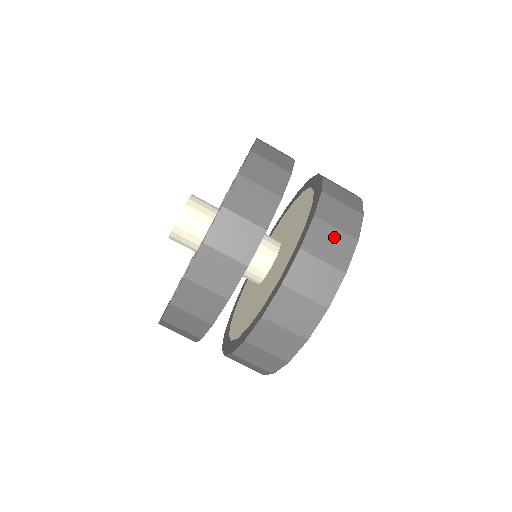
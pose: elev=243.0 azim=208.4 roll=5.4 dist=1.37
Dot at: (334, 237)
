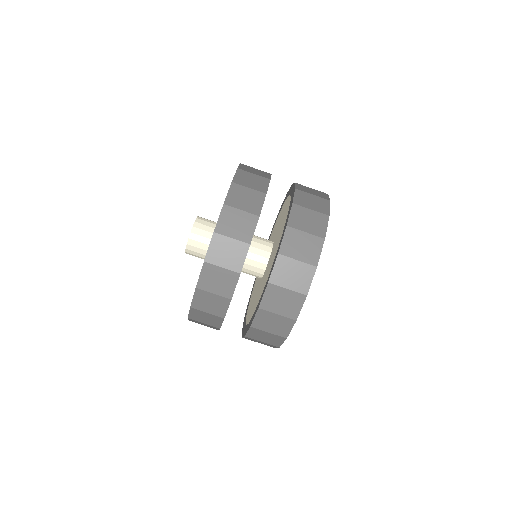
Dot at: (313, 190)
